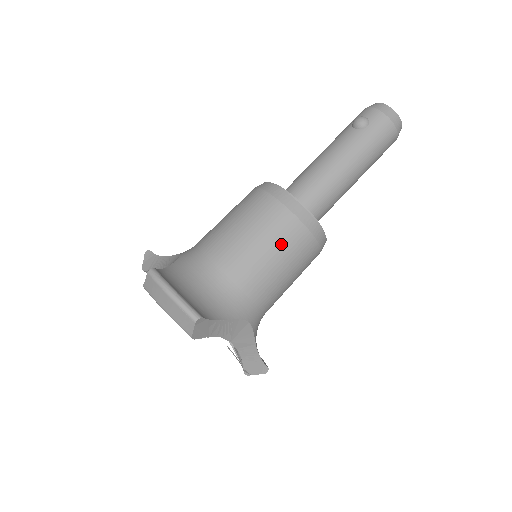
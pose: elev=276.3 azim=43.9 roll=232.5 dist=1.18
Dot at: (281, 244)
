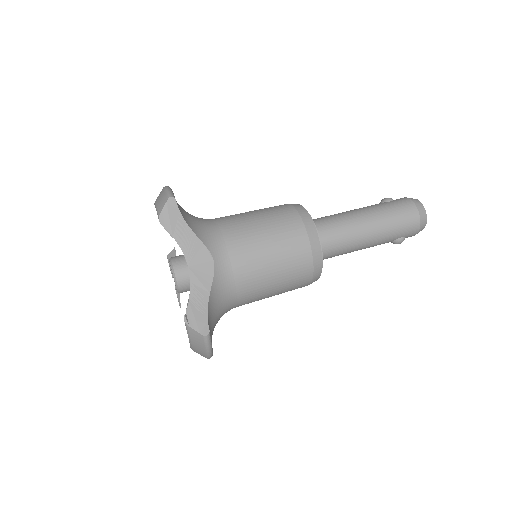
Dot at: (274, 220)
